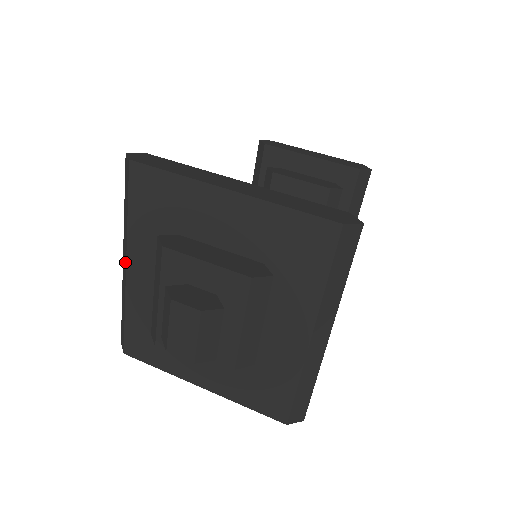
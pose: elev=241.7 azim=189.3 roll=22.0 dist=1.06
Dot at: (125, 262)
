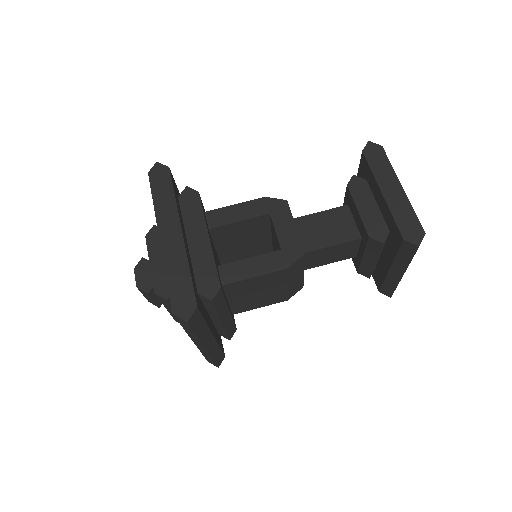
Dot at: occluded
